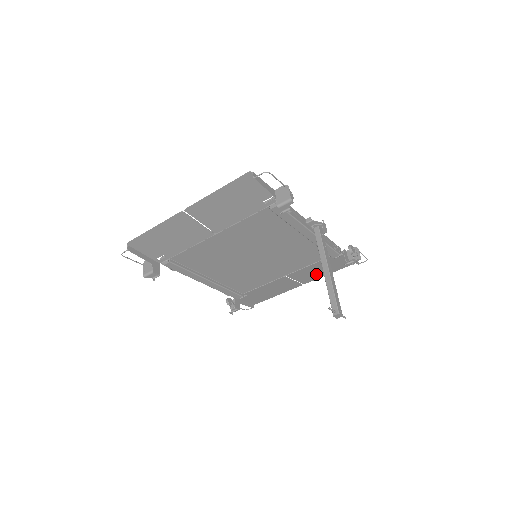
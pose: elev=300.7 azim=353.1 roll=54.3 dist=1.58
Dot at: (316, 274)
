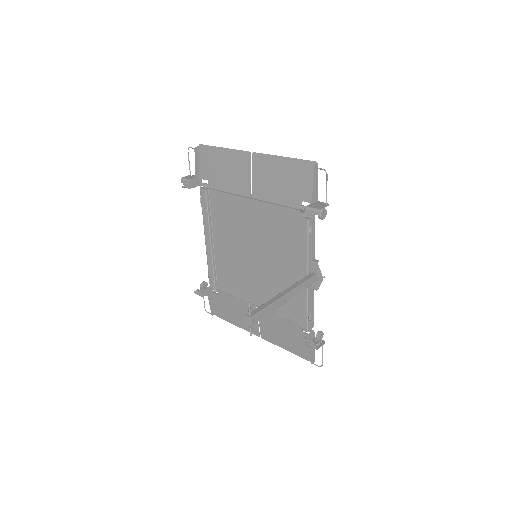
Dot at: (277, 336)
